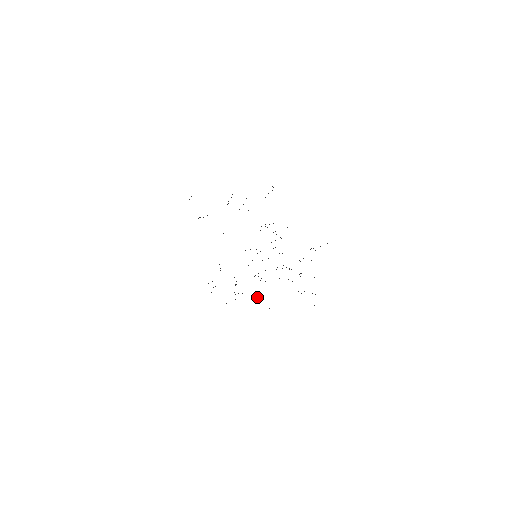
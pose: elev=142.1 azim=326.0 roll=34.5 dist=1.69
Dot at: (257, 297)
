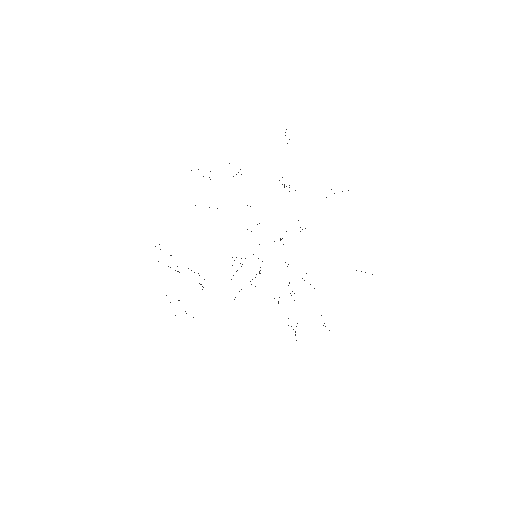
Dot at: occluded
